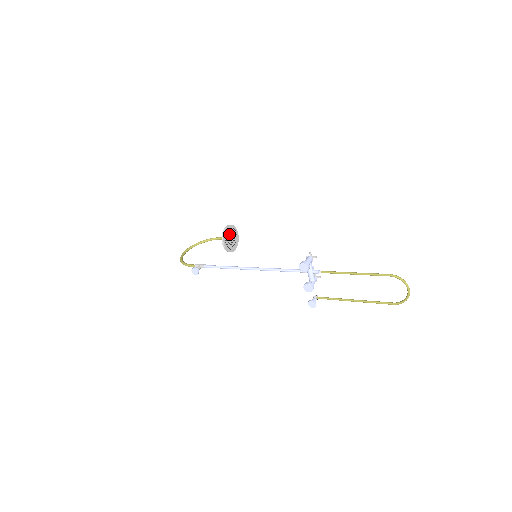
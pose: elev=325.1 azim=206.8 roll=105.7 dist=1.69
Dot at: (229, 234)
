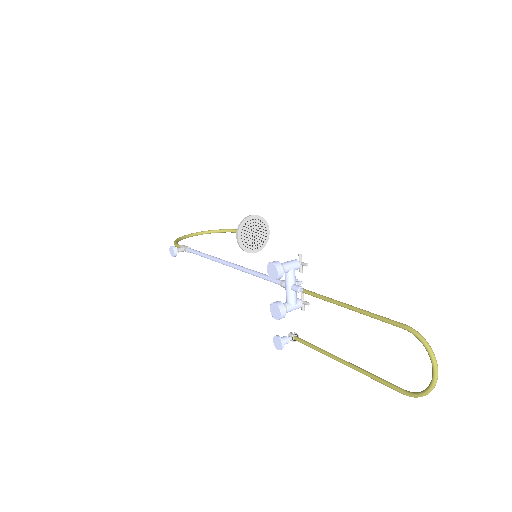
Dot at: (252, 227)
